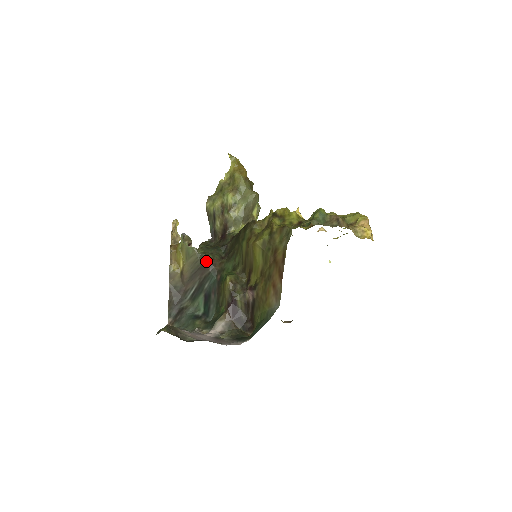
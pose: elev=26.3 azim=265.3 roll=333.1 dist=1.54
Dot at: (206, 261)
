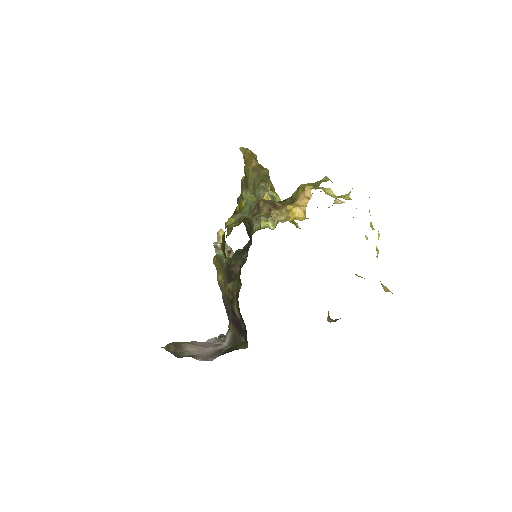
Dot at: (229, 269)
